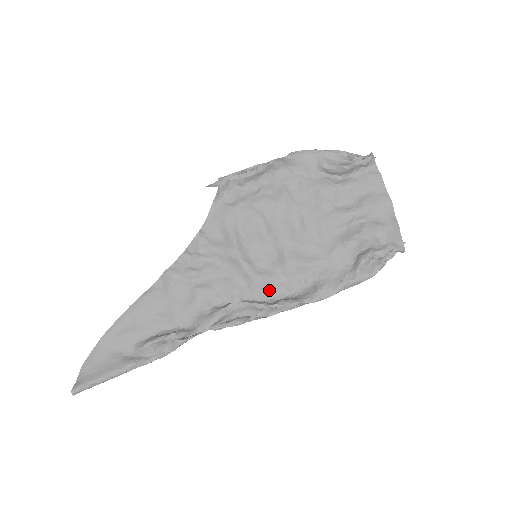
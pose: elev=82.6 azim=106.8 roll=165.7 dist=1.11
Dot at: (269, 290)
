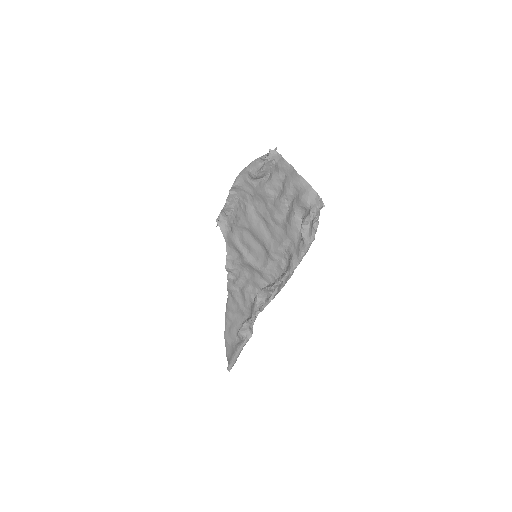
Dot at: (272, 274)
